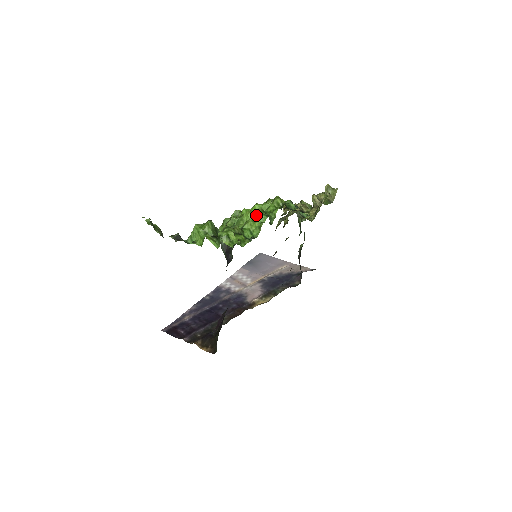
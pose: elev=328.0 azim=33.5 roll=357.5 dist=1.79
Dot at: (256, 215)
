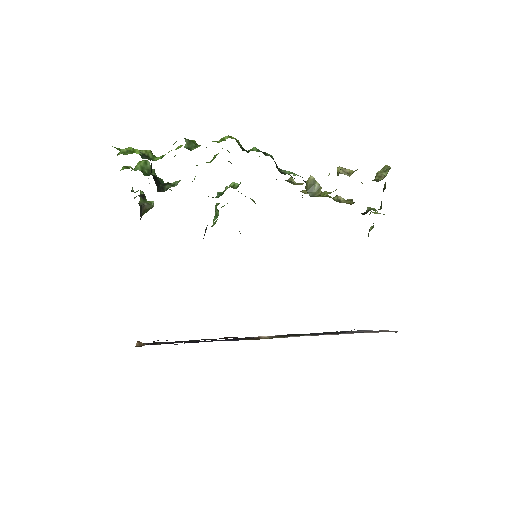
Dot at: (182, 145)
